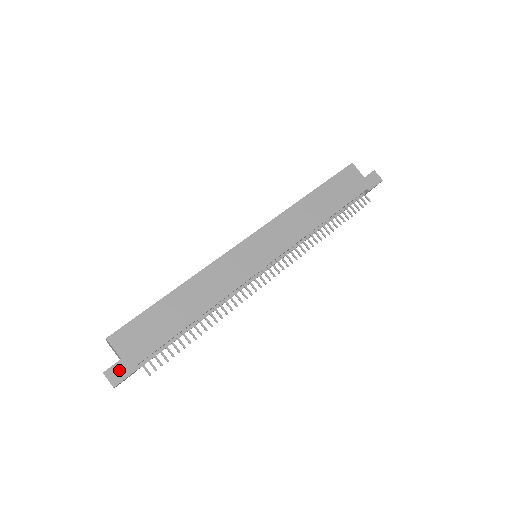
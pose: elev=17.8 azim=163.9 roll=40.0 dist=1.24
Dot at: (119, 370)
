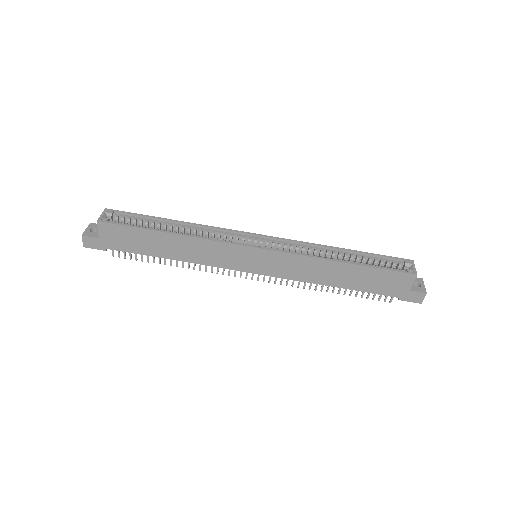
Dot at: (93, 242)
